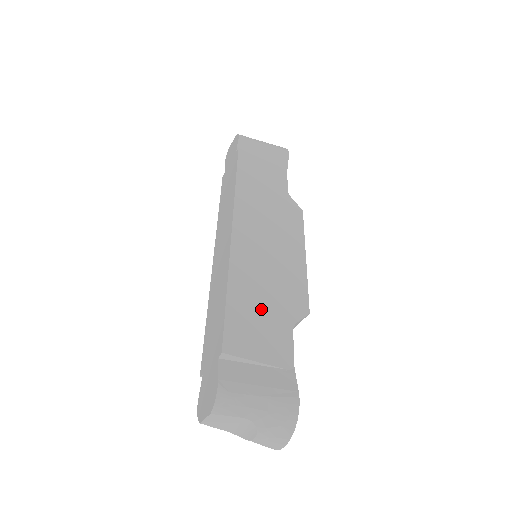
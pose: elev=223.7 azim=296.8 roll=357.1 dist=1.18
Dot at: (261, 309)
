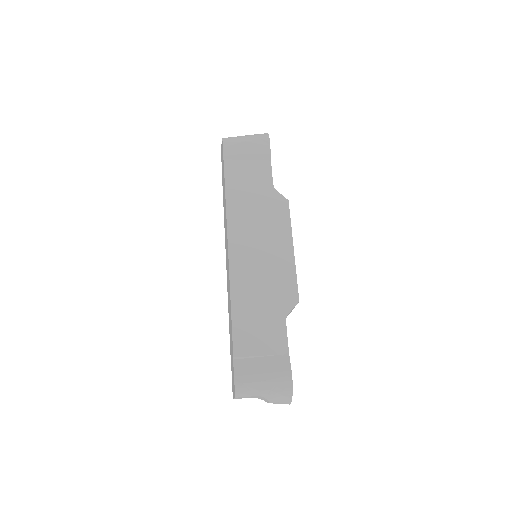
Dot at: (259, 312)
